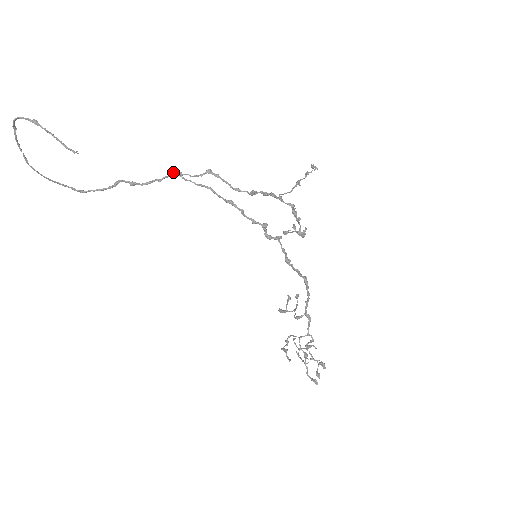
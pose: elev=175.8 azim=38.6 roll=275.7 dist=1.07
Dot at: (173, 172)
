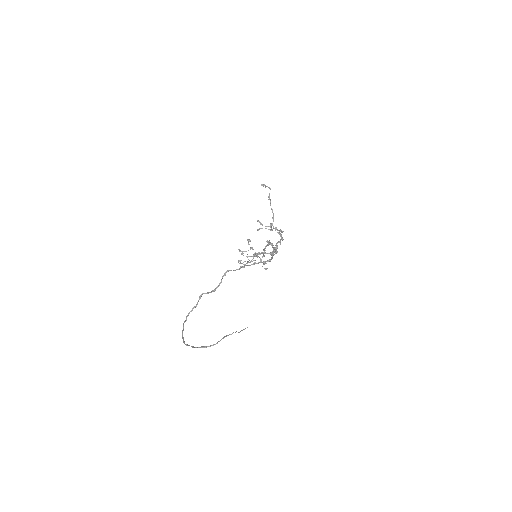
Dot at: occluded
